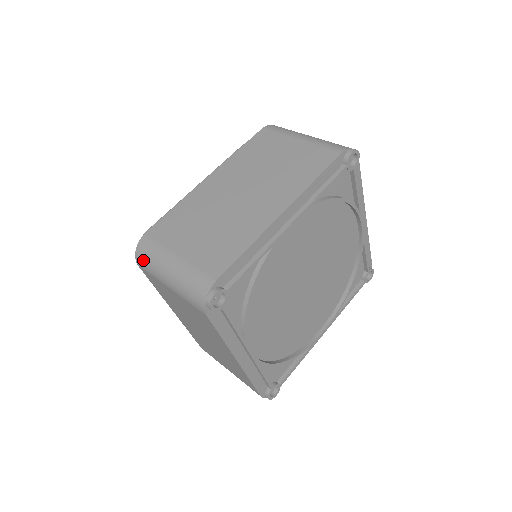
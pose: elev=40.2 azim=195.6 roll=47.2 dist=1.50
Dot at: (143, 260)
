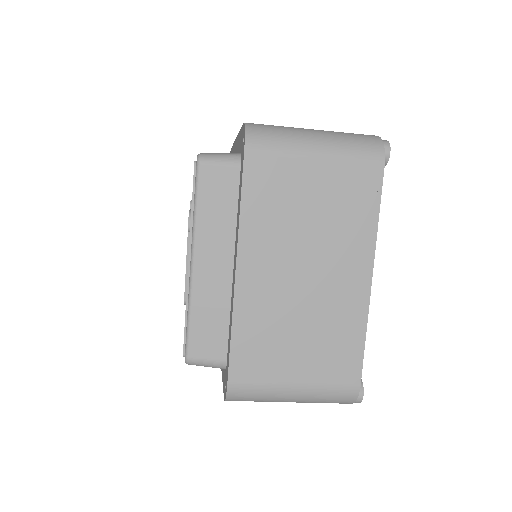
Dot at: (264, 135)
